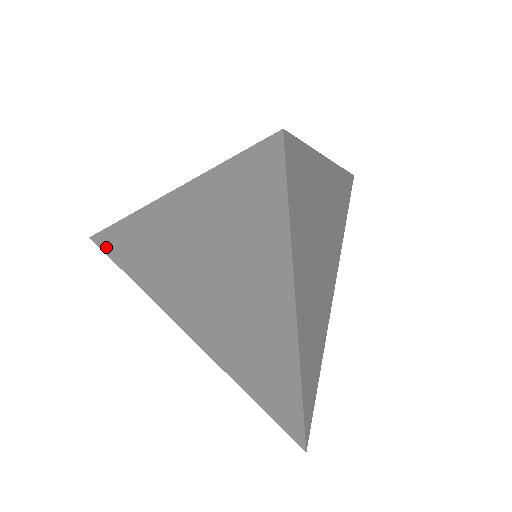
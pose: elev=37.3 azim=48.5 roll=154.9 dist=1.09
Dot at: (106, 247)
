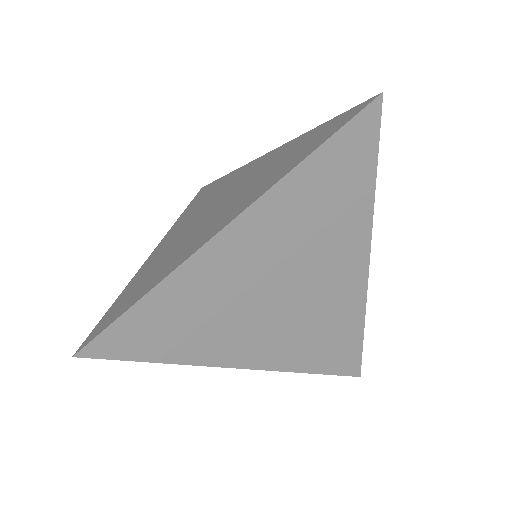
Dot at: occluded
